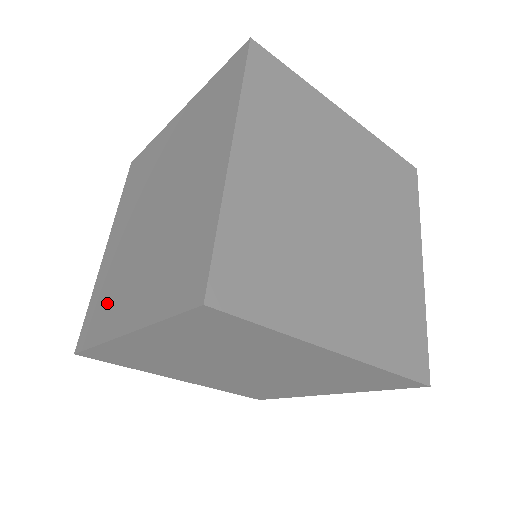
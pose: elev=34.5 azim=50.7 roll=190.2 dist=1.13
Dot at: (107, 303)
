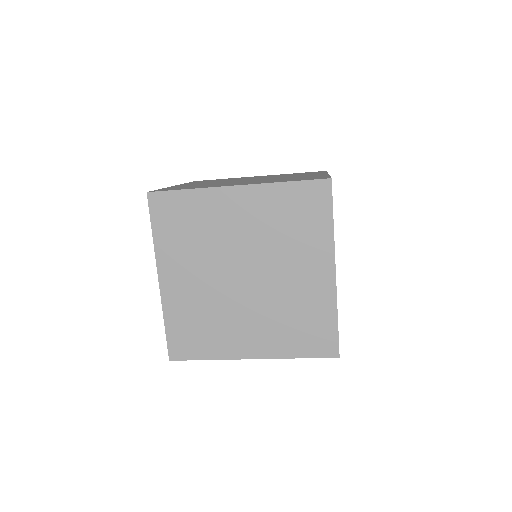
Dot at: occluded
